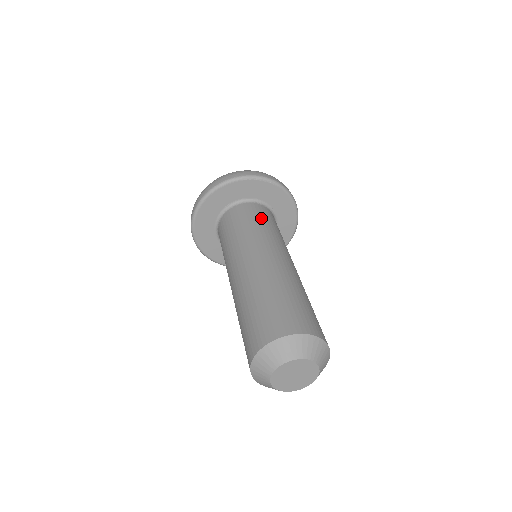
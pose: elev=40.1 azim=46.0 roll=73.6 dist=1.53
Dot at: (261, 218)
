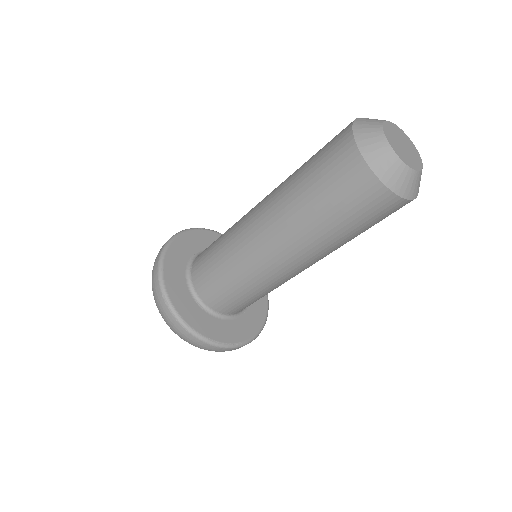
Dot at: occluded
